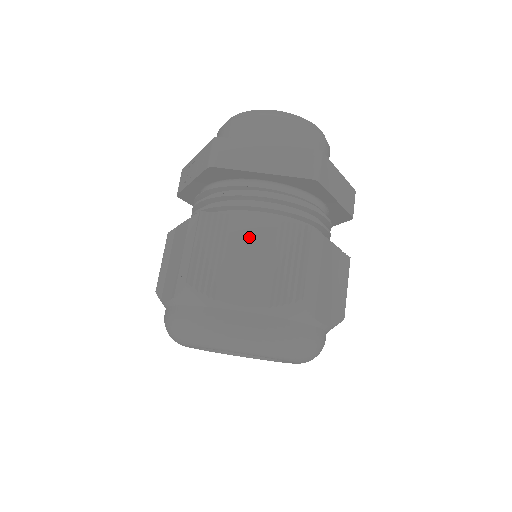
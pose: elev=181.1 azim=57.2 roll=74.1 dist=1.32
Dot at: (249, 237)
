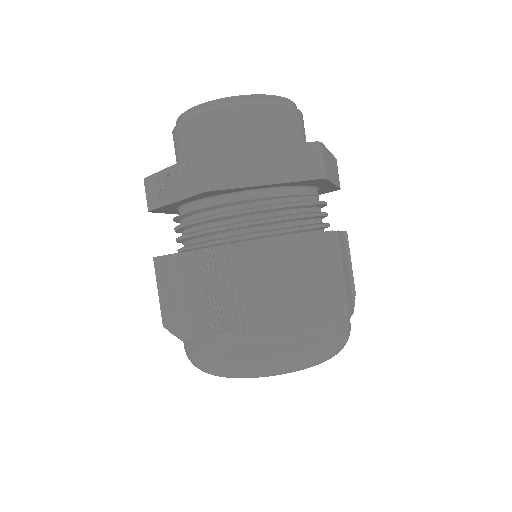
Dot at: (275, 262)
